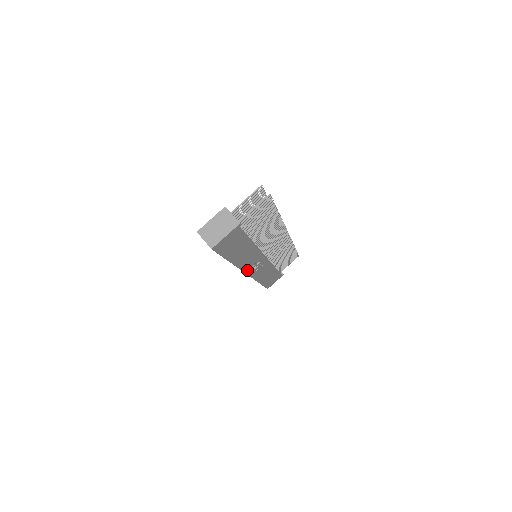
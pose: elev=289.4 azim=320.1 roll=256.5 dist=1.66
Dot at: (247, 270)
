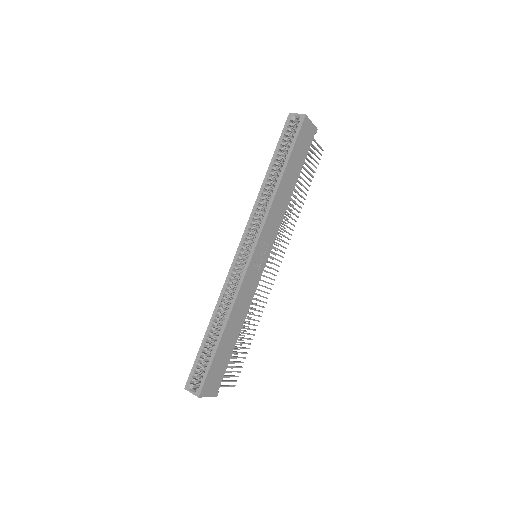
Dot at: (260, 240)
